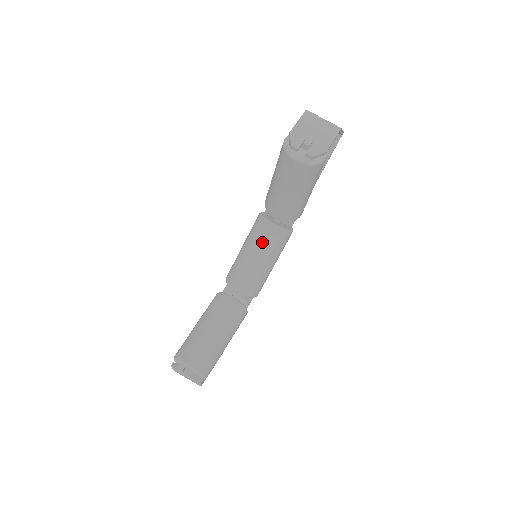
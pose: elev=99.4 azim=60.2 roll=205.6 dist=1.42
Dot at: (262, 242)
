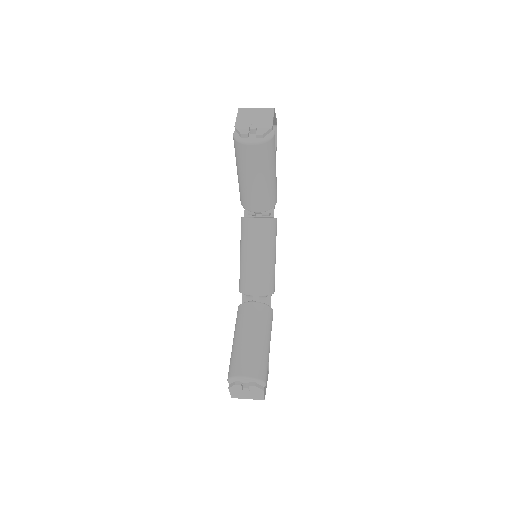
Dot at: (255, 239)
